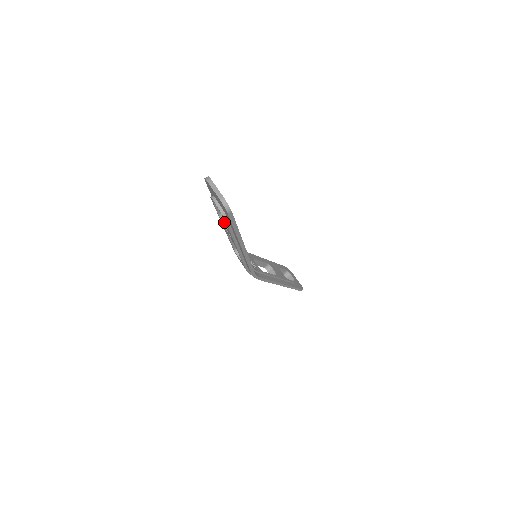
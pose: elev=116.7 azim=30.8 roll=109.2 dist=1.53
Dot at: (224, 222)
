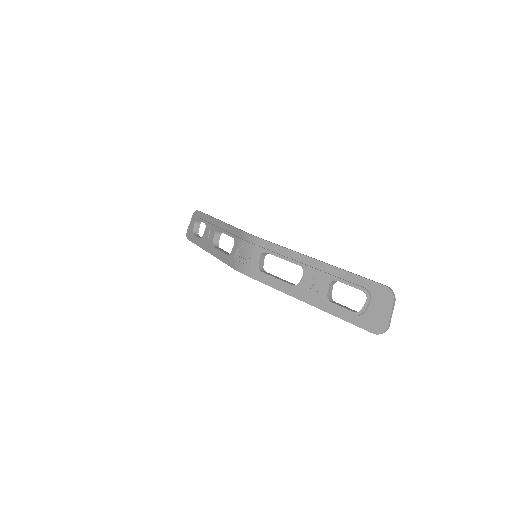
Dot at: (330, 286)
